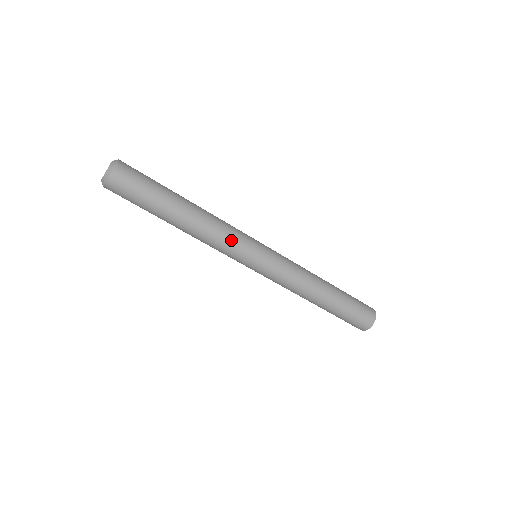
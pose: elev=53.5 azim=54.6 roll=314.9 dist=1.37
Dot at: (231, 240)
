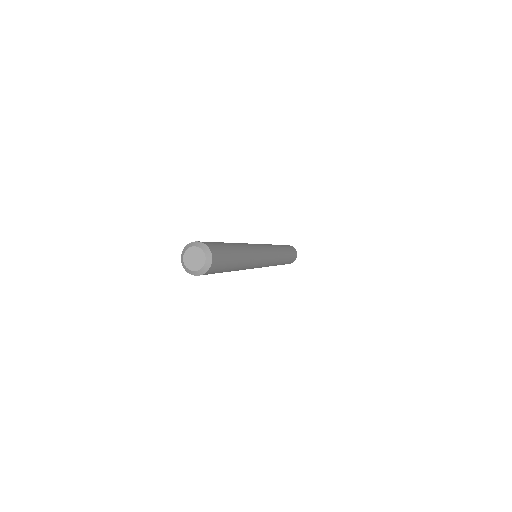
Dot at: (253, 267)
